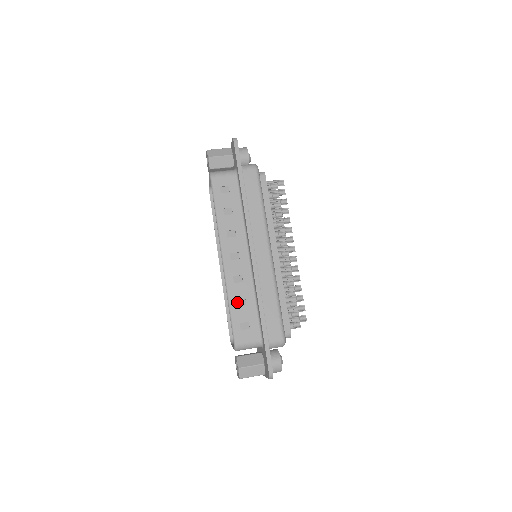
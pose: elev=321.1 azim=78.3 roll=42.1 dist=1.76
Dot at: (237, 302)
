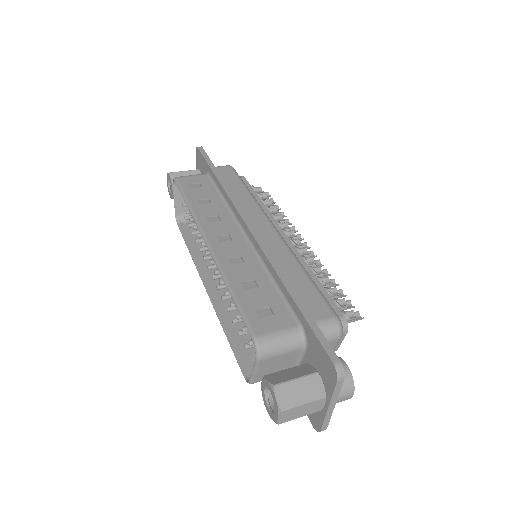
Dot at: (242, 285)
